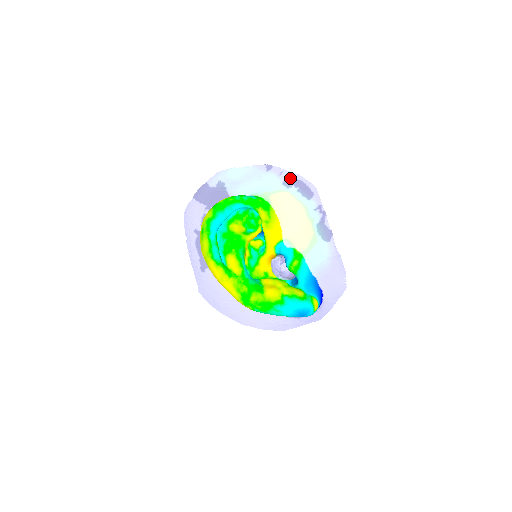
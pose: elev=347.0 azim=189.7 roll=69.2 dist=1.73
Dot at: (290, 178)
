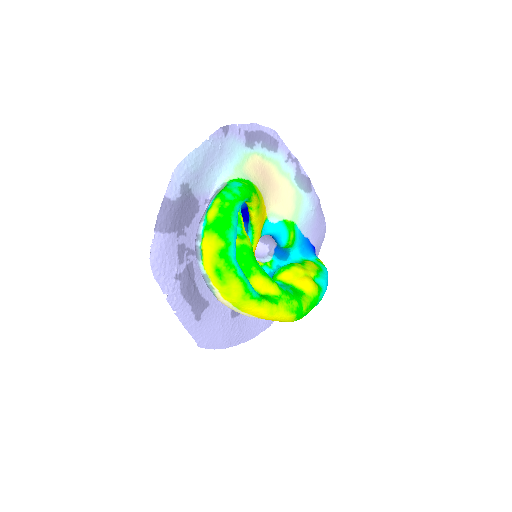
Dot at: (250, 133)
